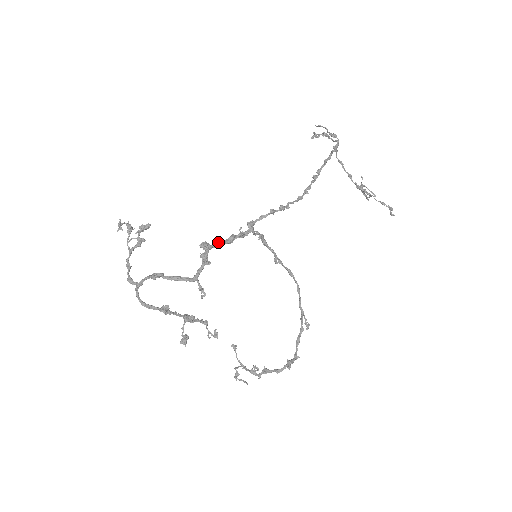
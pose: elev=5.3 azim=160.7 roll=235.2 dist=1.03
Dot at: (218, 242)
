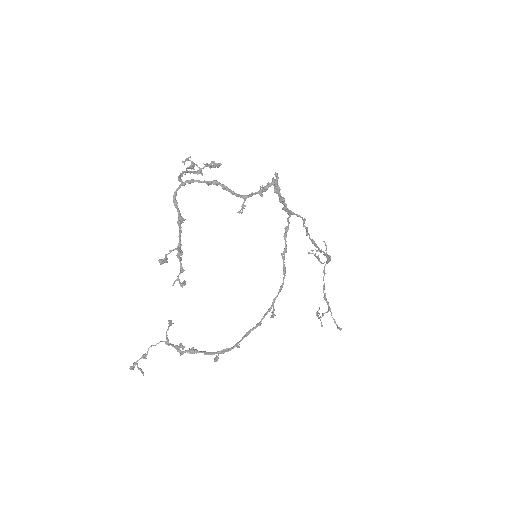
Dot at: (279, 188)
